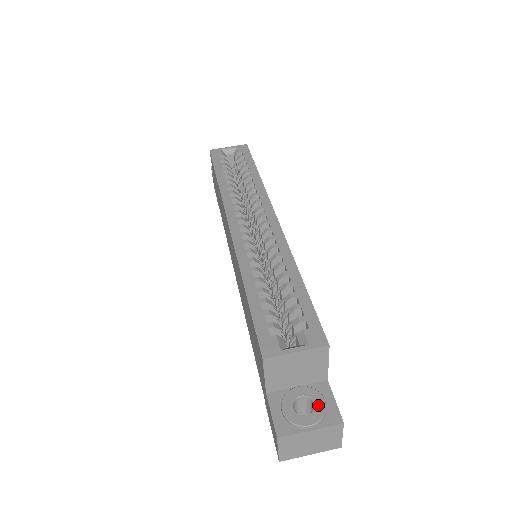
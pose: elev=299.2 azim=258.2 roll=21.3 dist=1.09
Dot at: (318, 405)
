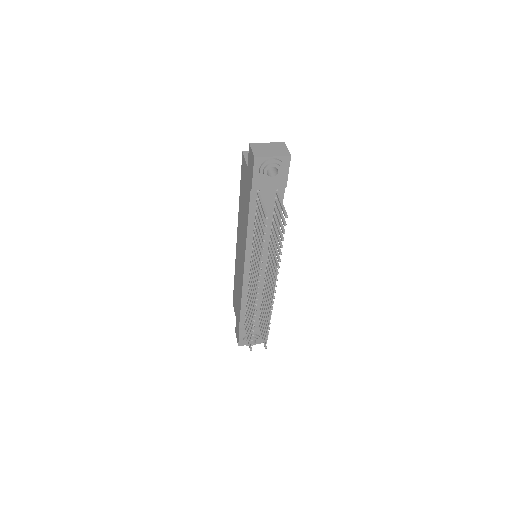
Dot at: occluded
